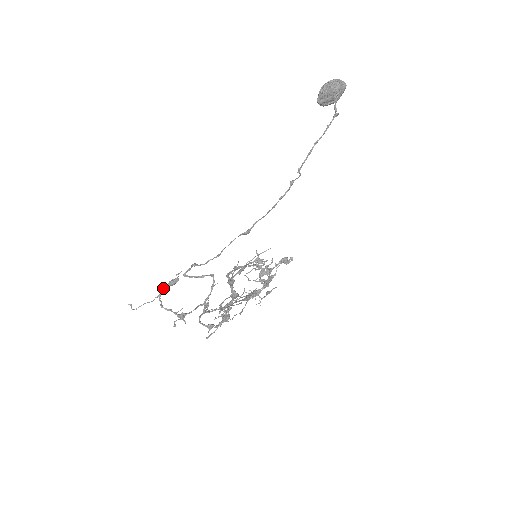
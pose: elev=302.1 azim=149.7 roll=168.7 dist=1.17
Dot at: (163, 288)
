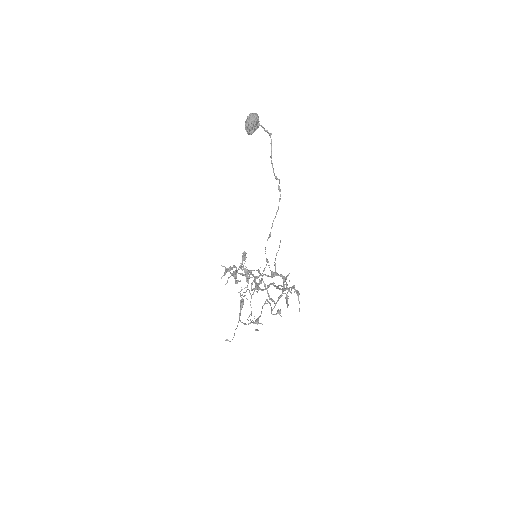
Dot at: (240, 311)
